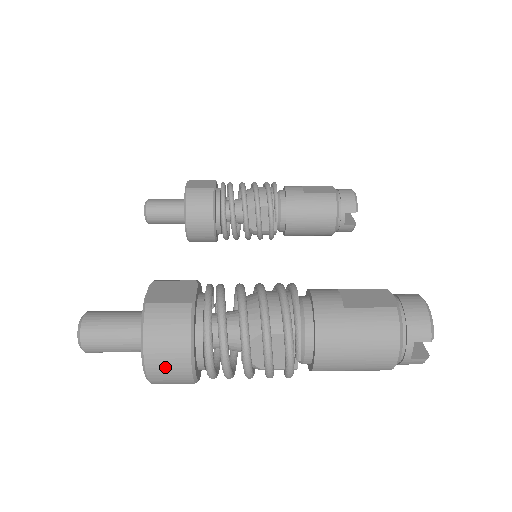
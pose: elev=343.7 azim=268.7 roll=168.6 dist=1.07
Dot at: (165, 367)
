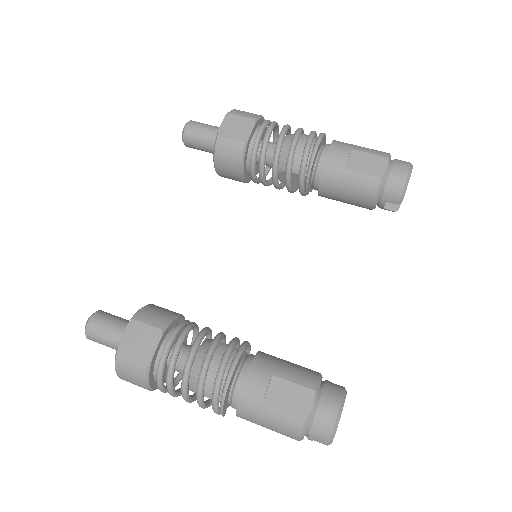
Dot at: (134, 384)
